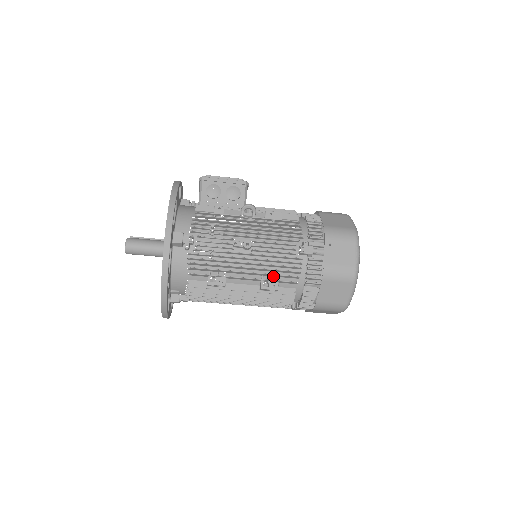
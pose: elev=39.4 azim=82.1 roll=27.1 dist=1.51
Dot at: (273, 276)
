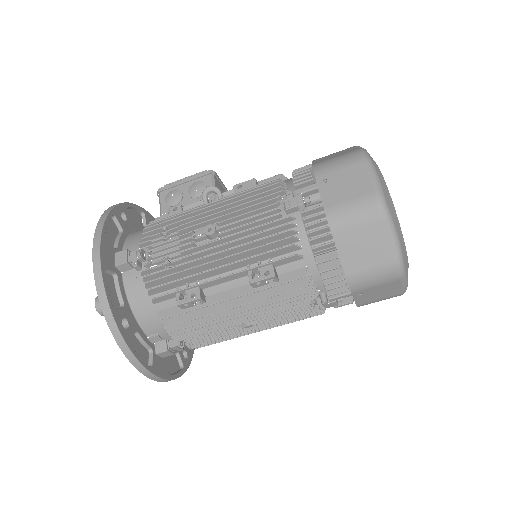
Dot at: (263, 260)
